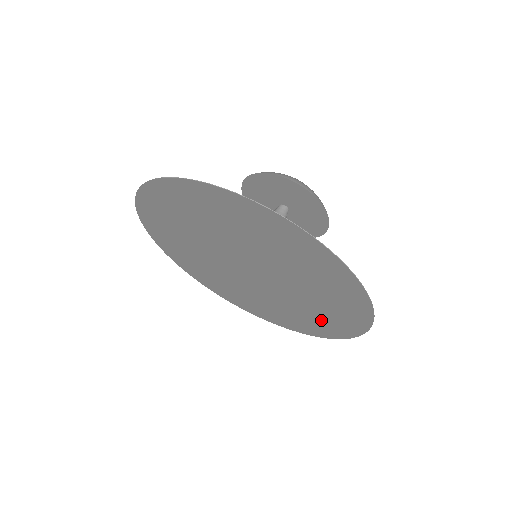
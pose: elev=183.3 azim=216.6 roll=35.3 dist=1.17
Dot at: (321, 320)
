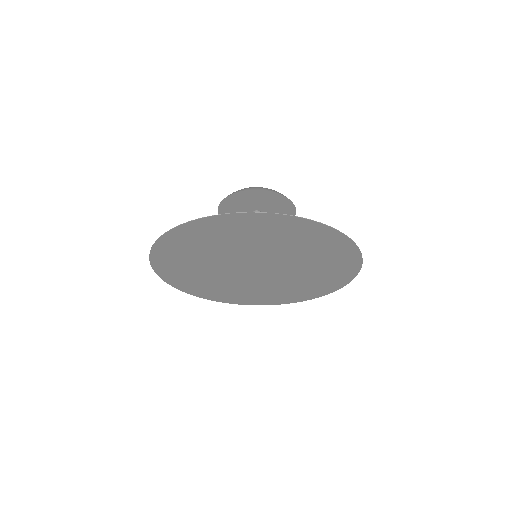
Dot at: (273, 296)
